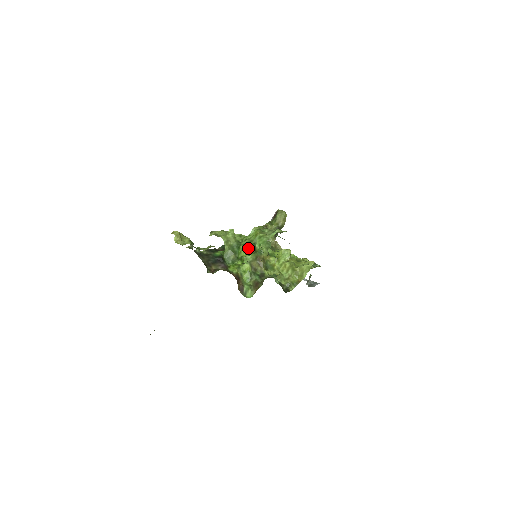
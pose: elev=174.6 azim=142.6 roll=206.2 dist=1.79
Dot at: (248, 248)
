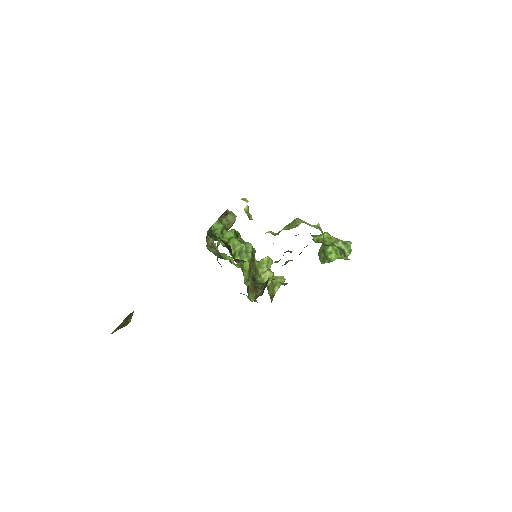
Dot at: (338, 251)
